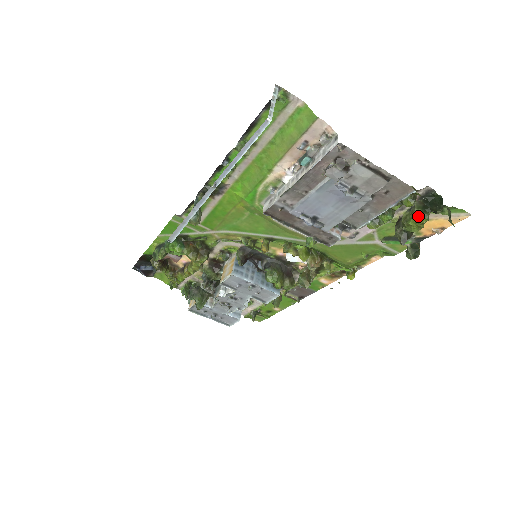
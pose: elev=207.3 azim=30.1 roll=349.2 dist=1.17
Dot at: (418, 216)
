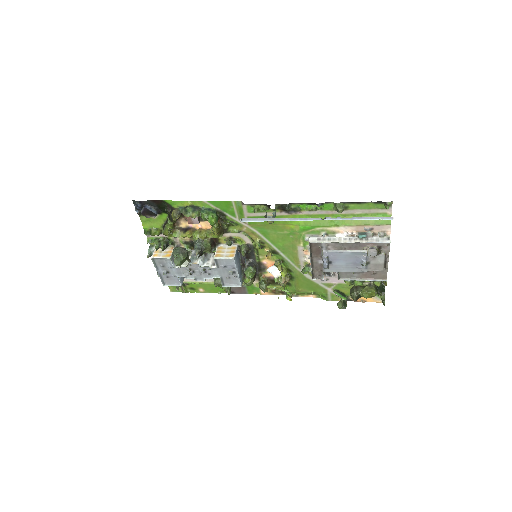
Dot at: (375, 292)
